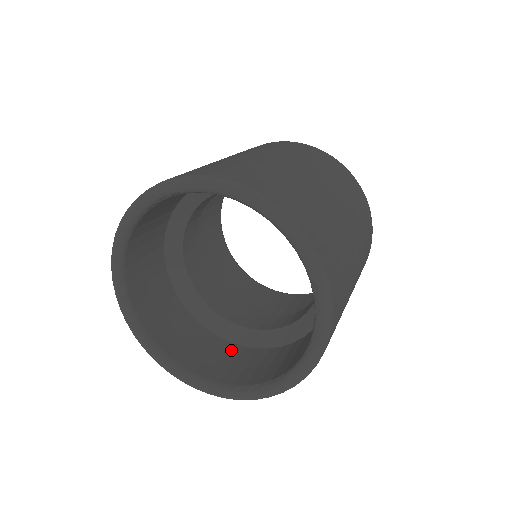
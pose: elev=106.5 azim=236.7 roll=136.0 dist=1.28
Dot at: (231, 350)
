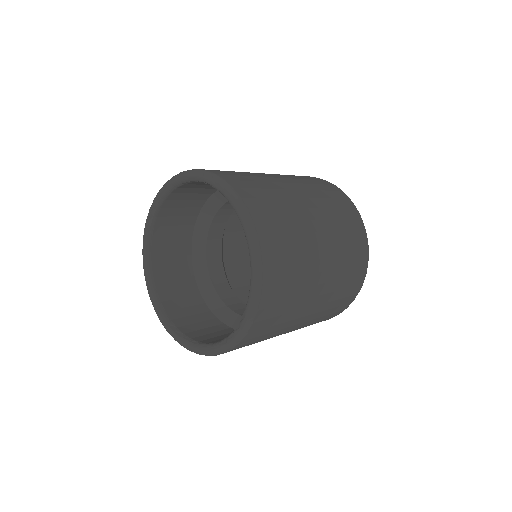
Dot at: (194, 297)
